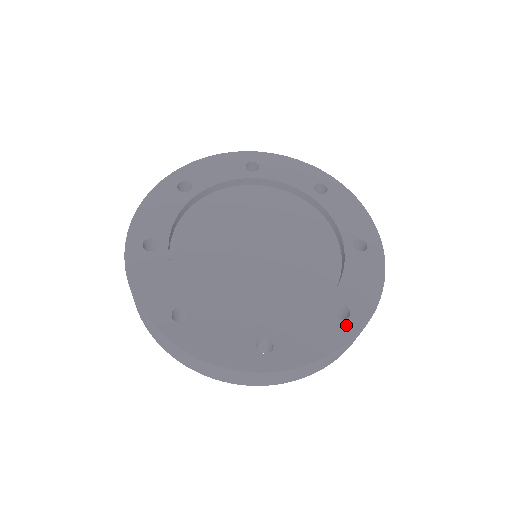
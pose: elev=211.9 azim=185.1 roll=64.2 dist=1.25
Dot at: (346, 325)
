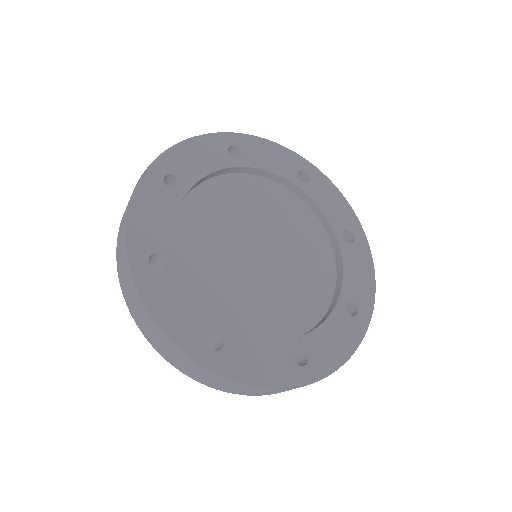
Dot at: (297, 371)
